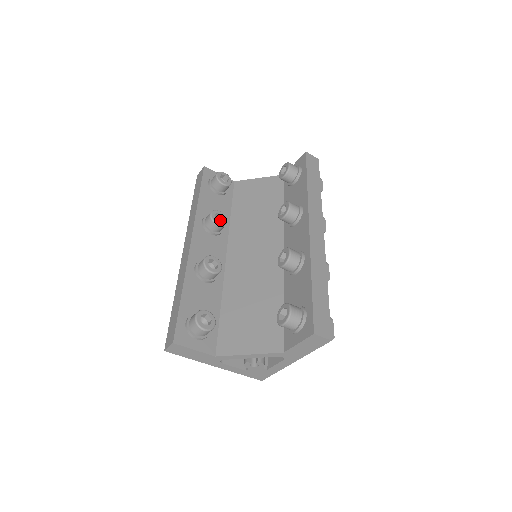
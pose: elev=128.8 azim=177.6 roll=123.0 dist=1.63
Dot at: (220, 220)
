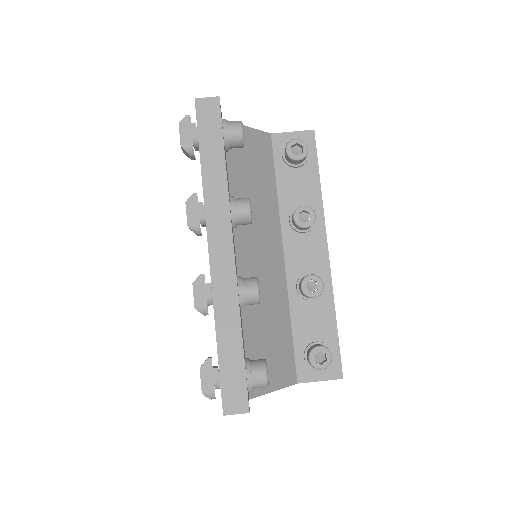
Dot at: occluded
